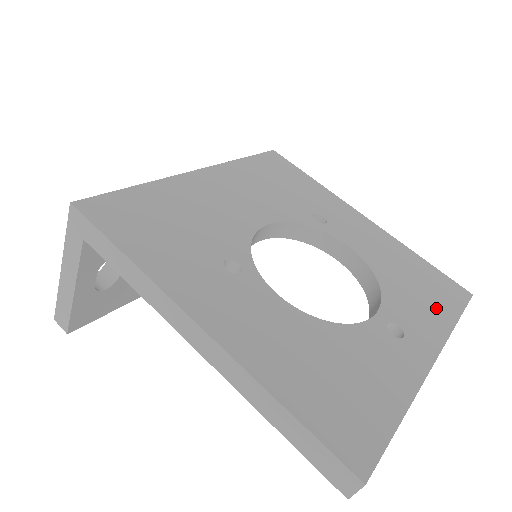
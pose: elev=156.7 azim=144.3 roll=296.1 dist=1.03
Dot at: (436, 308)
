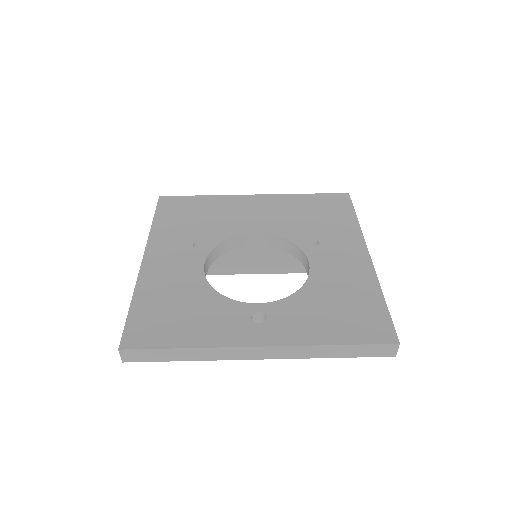
Dot at: (327, 328)
